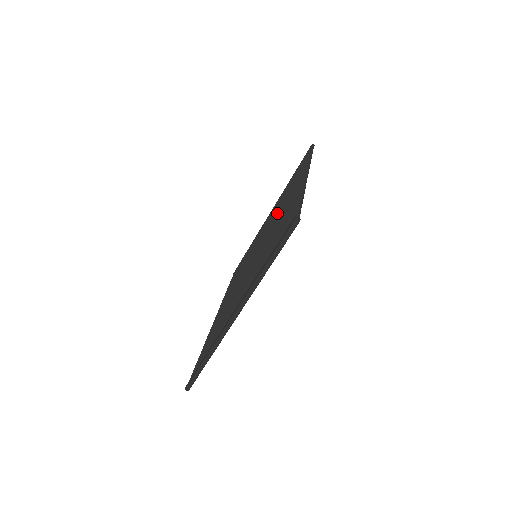
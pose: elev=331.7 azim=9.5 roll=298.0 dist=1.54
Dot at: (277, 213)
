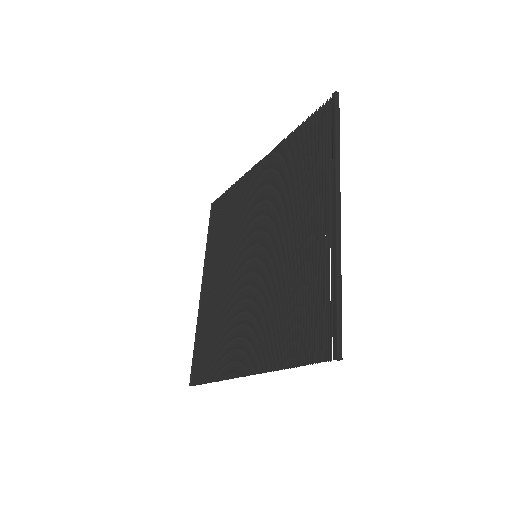
Dot at: (240, 227)
